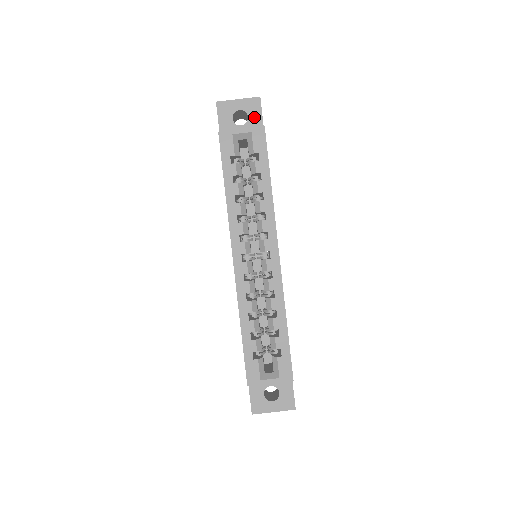
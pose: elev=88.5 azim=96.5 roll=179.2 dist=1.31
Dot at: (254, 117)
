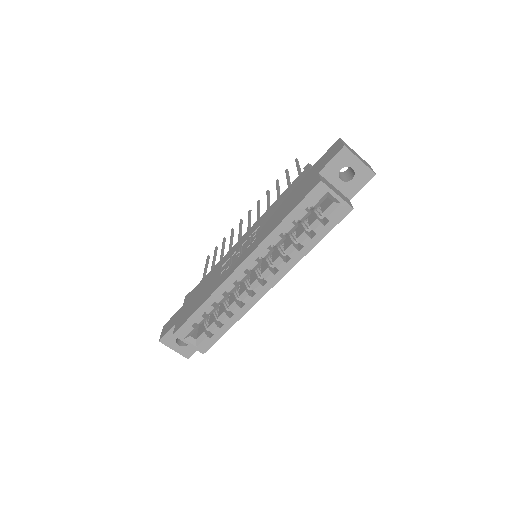
Dot at: (356, 183)
